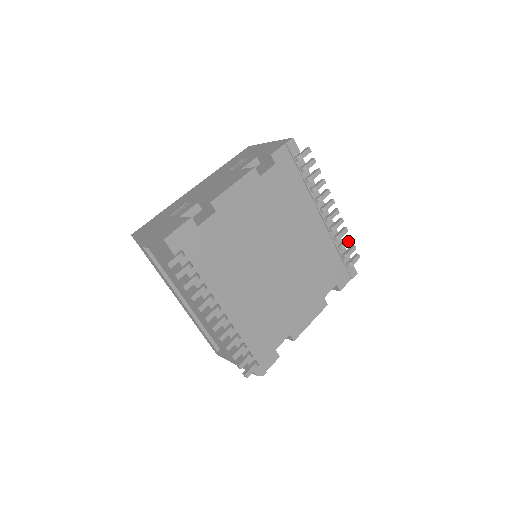
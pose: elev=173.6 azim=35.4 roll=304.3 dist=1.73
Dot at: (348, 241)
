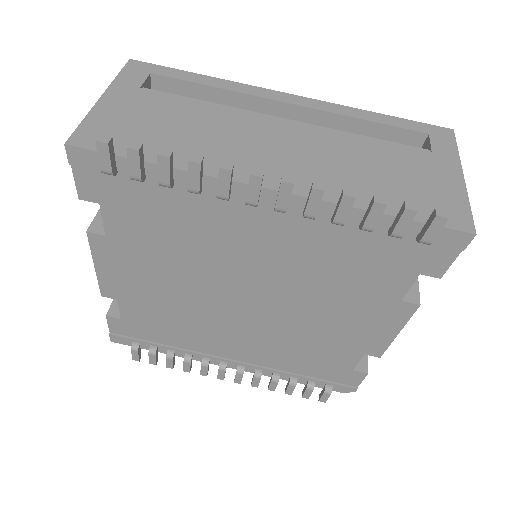
Dot at: (374, 213)
